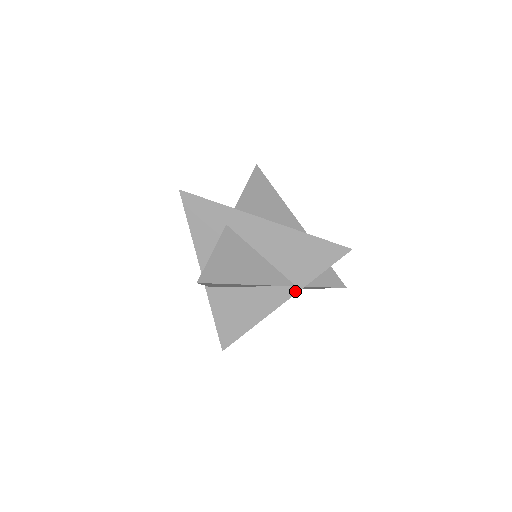
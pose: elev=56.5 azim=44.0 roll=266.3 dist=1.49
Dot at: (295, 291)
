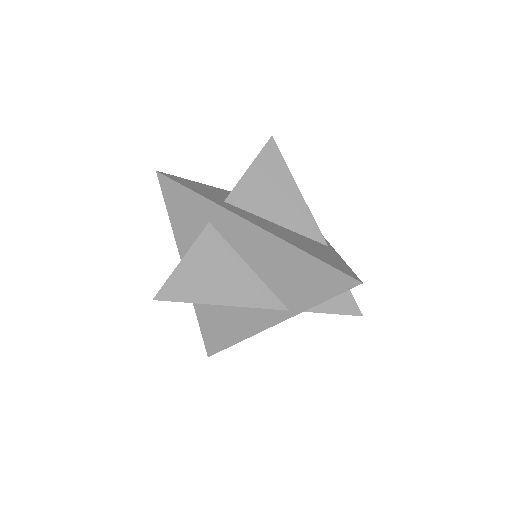
Dot at: (288, 315)
